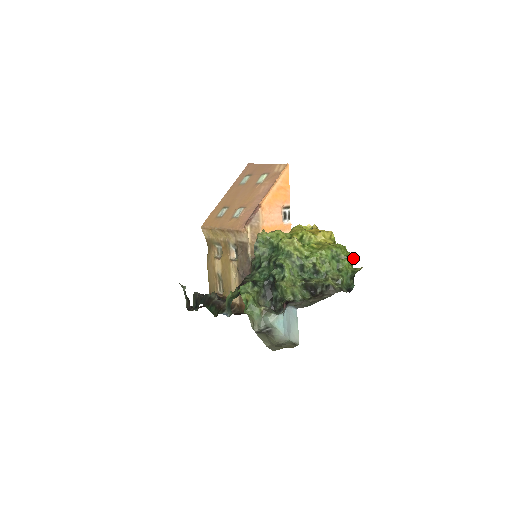
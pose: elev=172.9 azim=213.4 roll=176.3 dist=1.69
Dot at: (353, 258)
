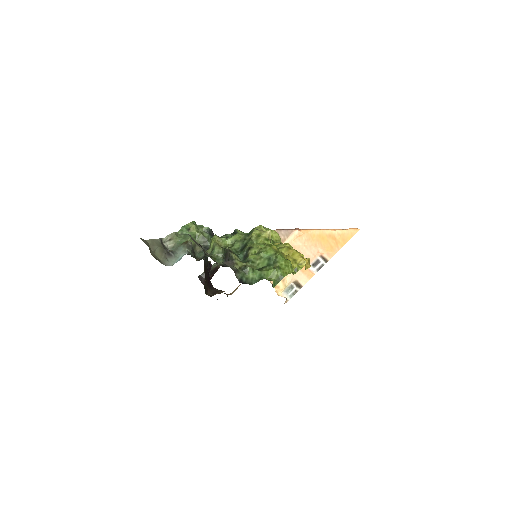
Dot at: occluded
